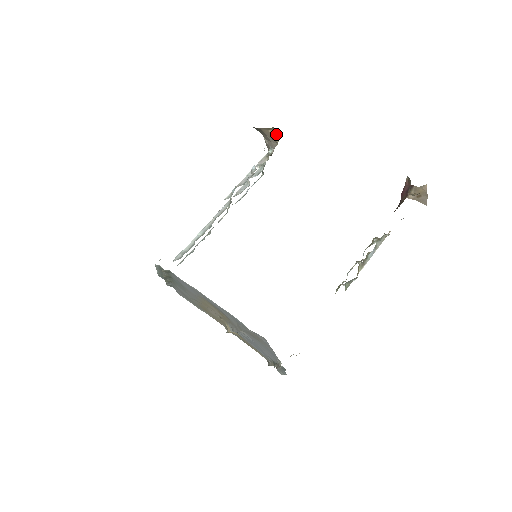
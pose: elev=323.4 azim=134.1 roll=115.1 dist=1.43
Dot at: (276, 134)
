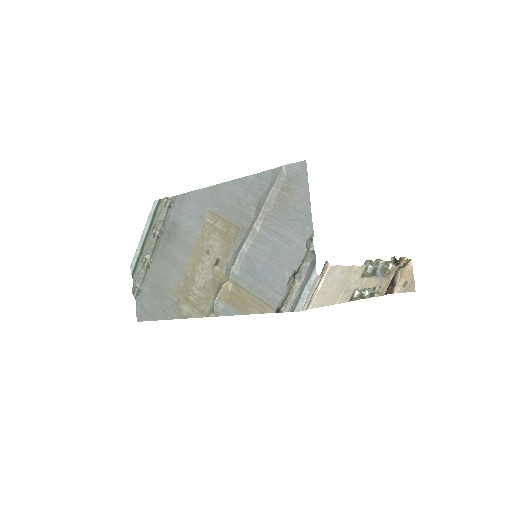
Dot at: occluded
